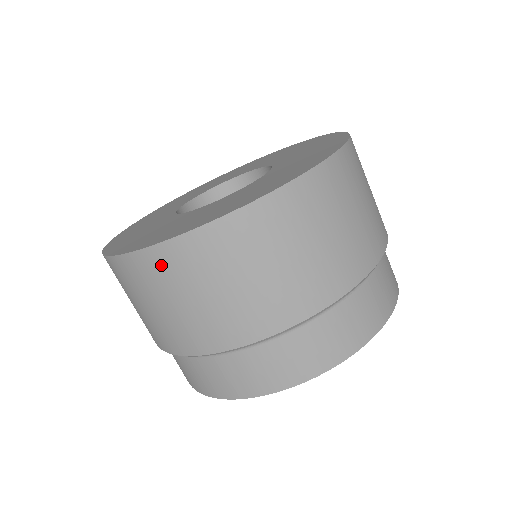
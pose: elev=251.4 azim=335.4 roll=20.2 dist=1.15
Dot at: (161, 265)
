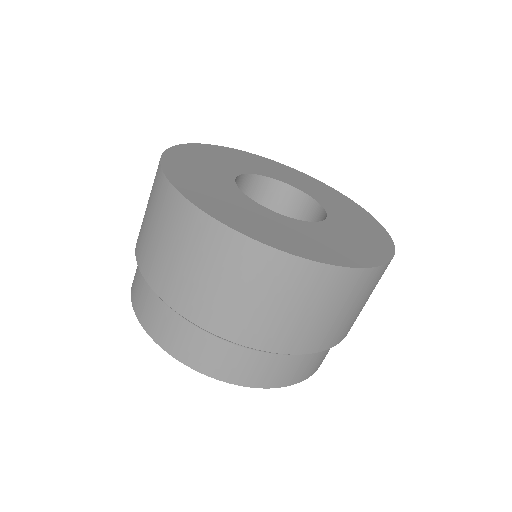
Dot at: (164, 197)
